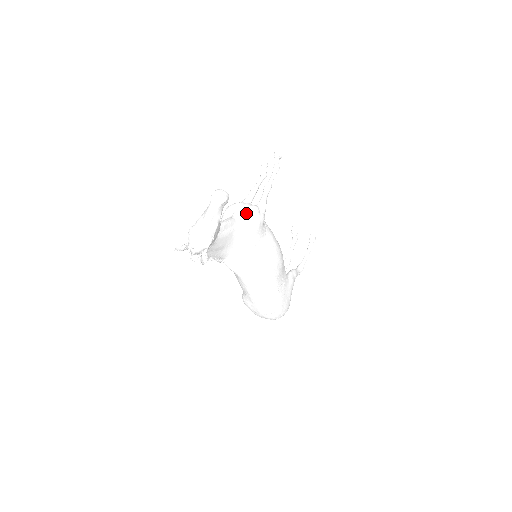
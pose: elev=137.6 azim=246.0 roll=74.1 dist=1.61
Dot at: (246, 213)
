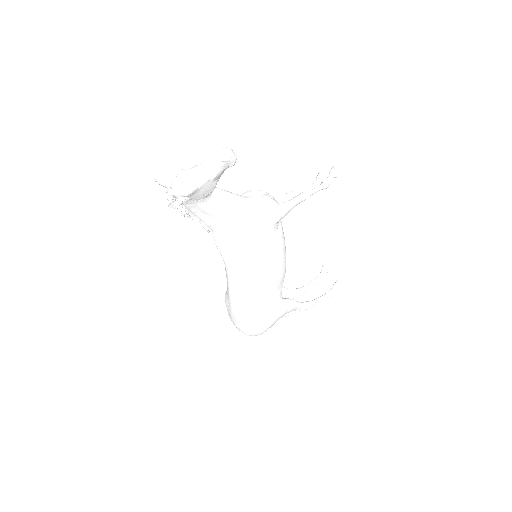
Dot at: (261, 201)
